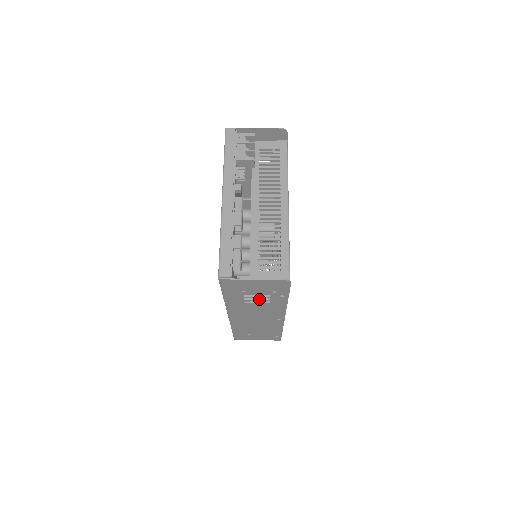
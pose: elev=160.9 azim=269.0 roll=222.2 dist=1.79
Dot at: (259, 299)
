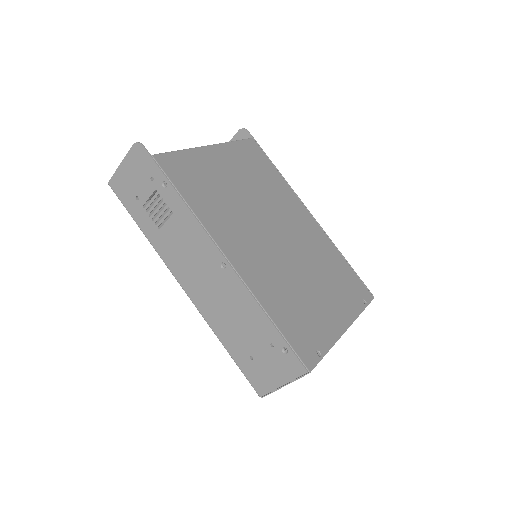
Dot at: (161, 211)
